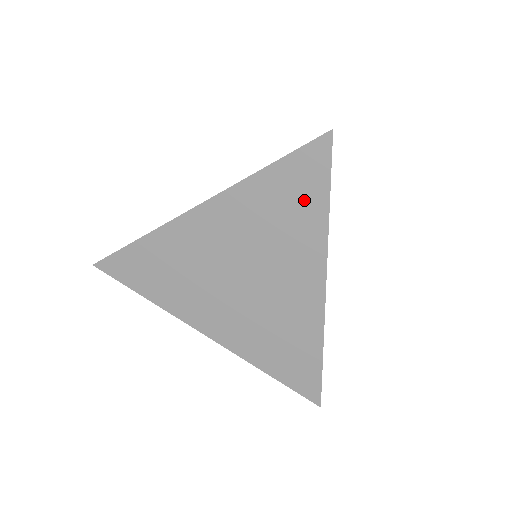
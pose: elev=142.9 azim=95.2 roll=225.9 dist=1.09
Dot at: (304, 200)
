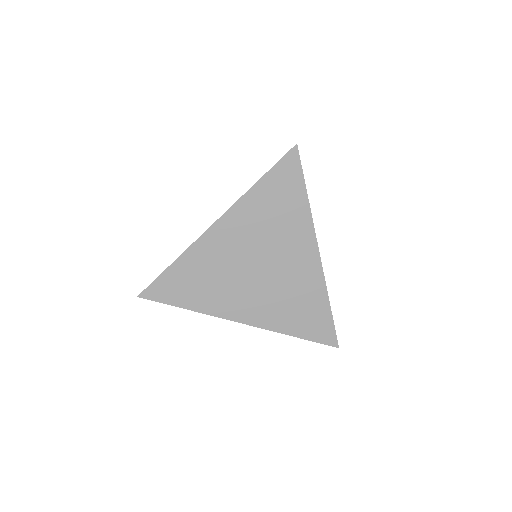
Dot at: (290, 195)
